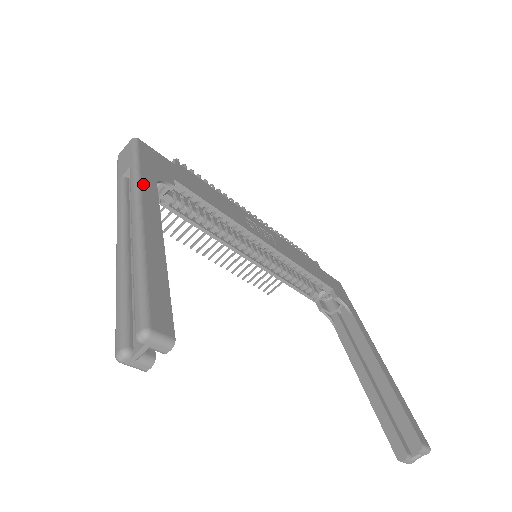
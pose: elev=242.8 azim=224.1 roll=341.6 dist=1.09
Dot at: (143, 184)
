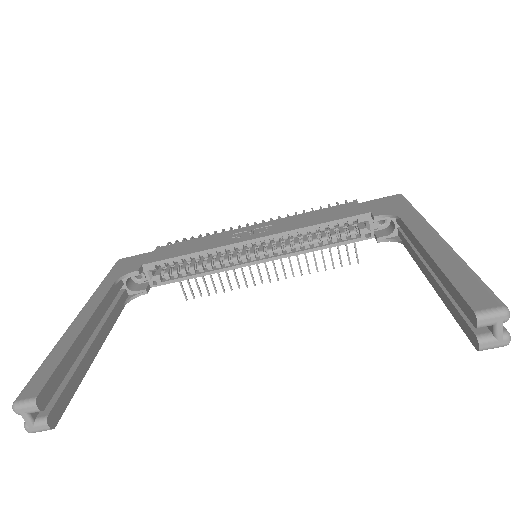
Dot at: (96, 293)
